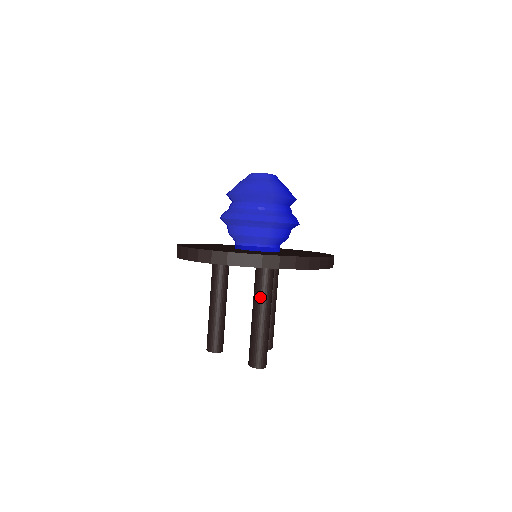
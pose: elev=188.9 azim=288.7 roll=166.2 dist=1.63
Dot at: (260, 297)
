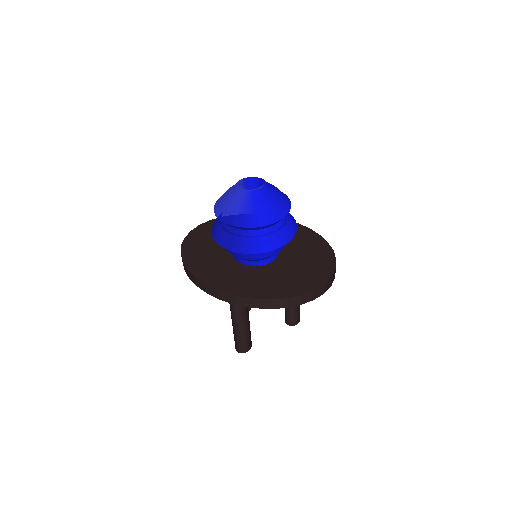
Dot at: (230, 305)
